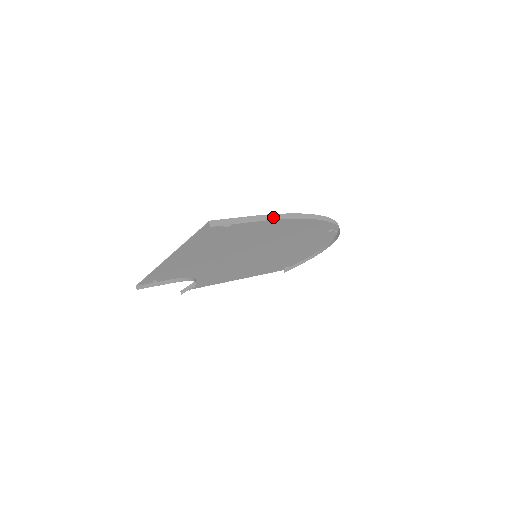
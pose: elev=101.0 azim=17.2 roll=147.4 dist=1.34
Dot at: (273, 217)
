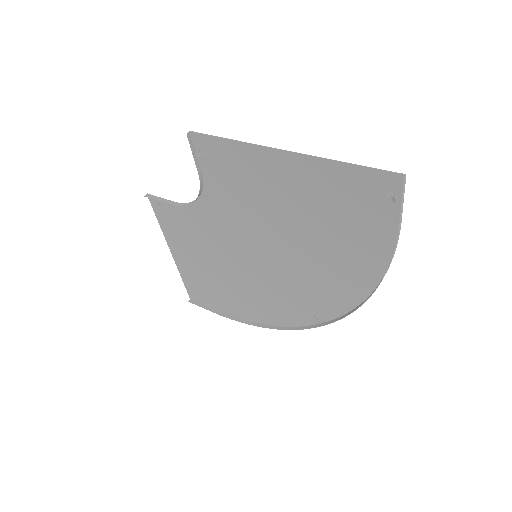
Dot at: occluded
